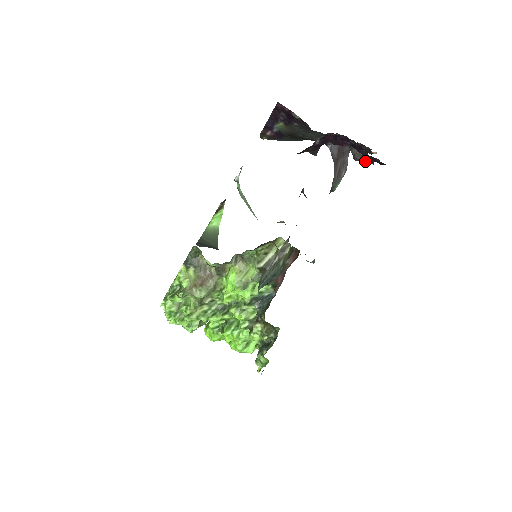
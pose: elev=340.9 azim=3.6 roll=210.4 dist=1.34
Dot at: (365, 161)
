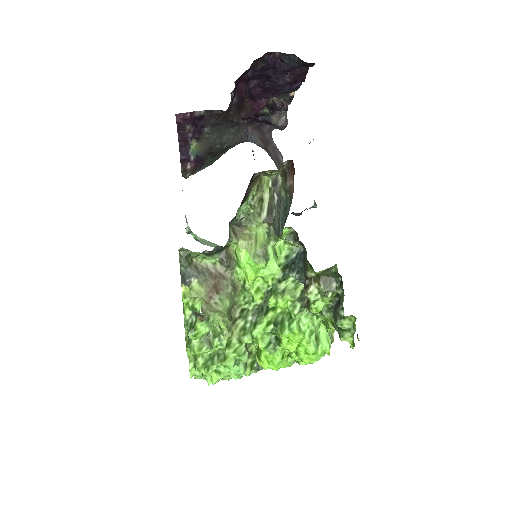
Dot at: (288, 70)
